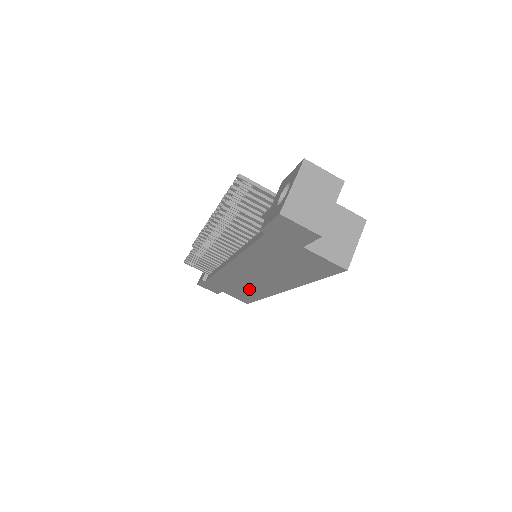
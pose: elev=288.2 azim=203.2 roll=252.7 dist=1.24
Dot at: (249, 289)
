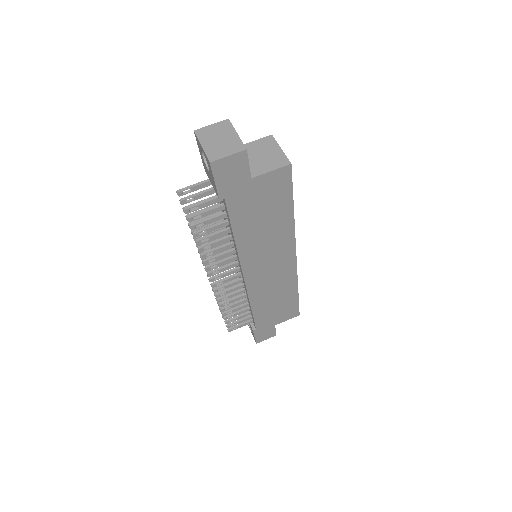
Dot at: (281, 290)
